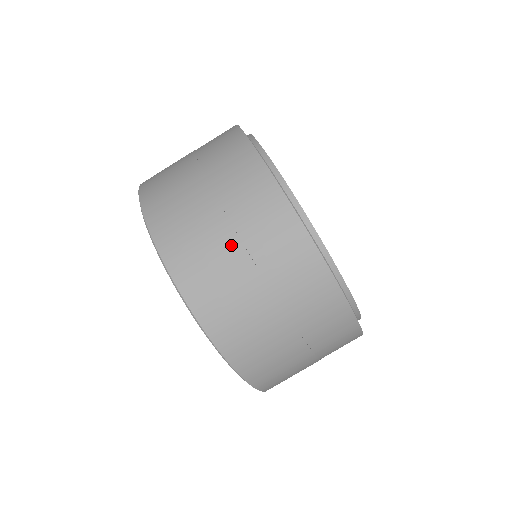
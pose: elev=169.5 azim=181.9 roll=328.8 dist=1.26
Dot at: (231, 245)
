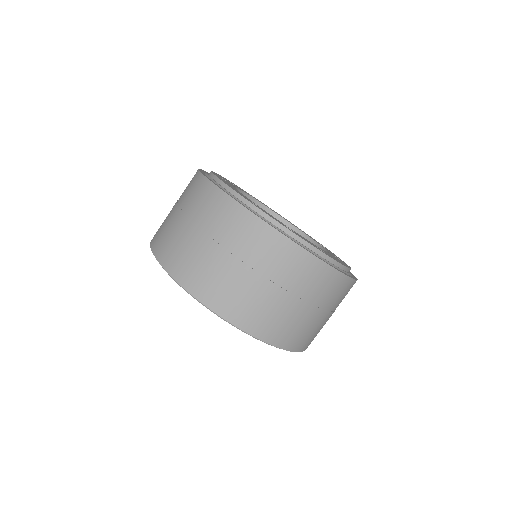
Dot at: (317, 315)
